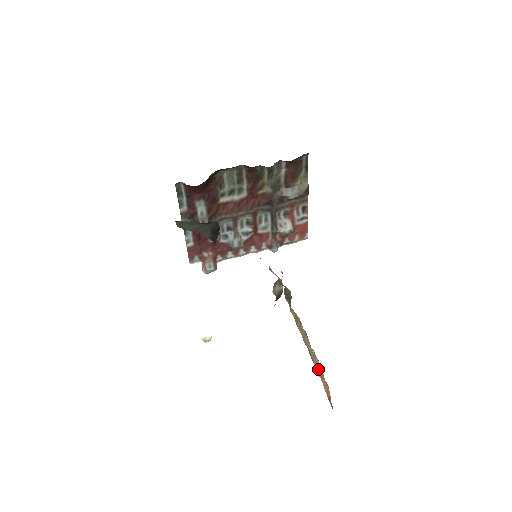
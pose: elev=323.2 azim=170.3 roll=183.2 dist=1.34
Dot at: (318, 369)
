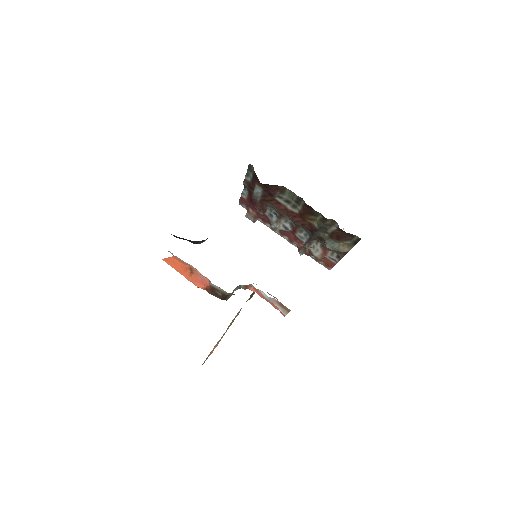
Dot at: (214, 348)
